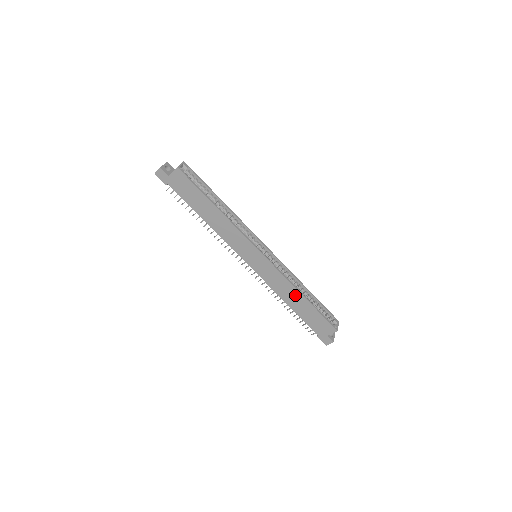
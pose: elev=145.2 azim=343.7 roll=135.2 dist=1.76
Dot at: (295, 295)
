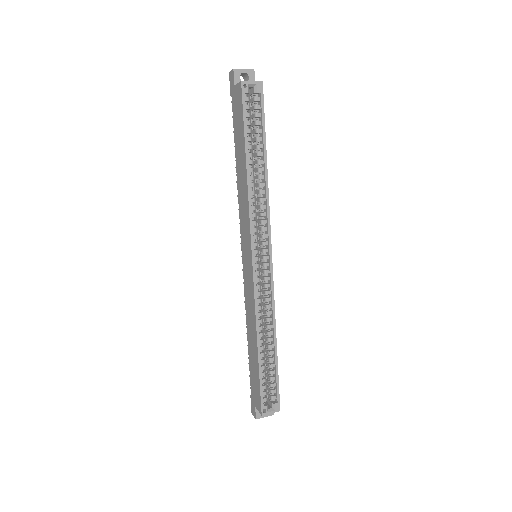
Dot at: (254, 335)
